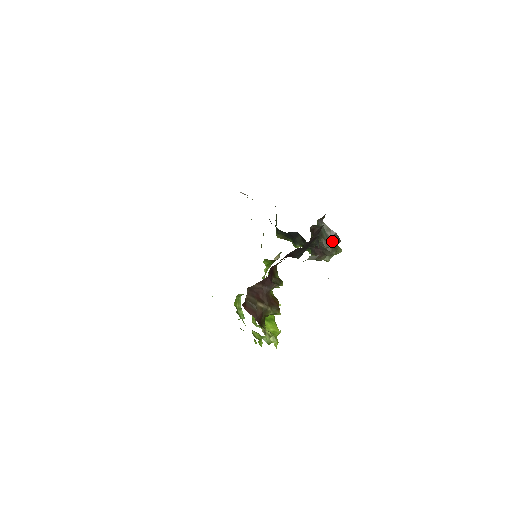
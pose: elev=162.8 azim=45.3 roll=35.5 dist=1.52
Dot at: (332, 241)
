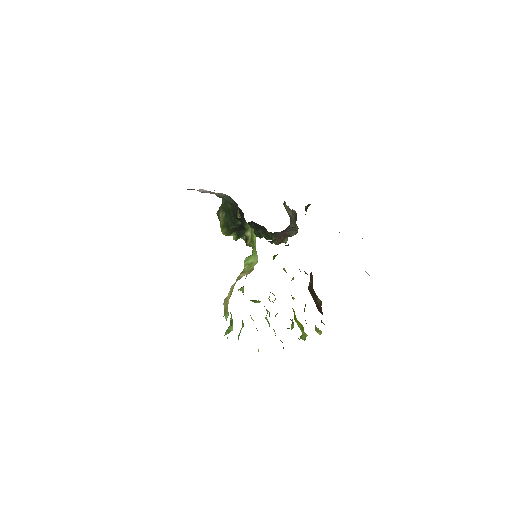
Dot at: (294, 220)
